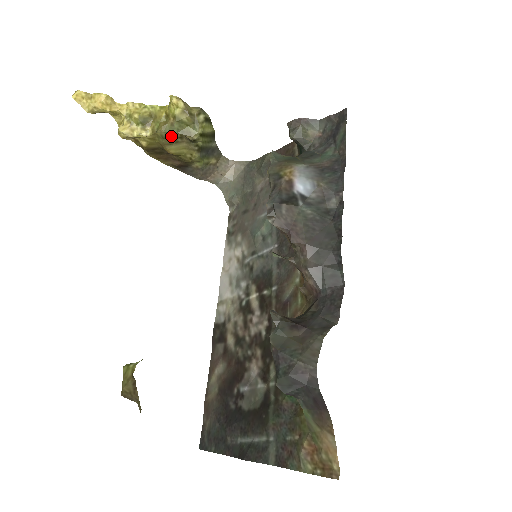
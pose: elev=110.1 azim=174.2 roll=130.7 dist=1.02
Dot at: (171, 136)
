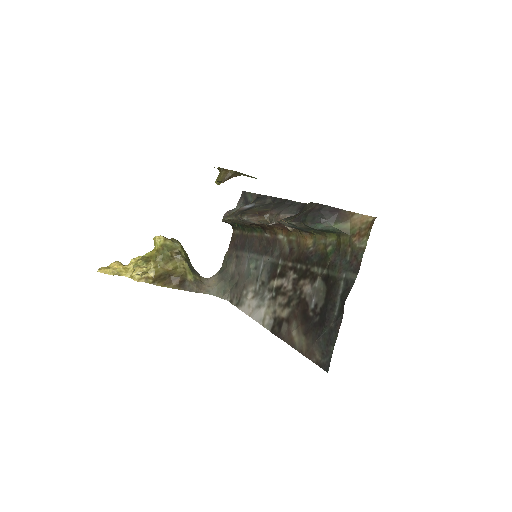
Dot at: (166, 257)
